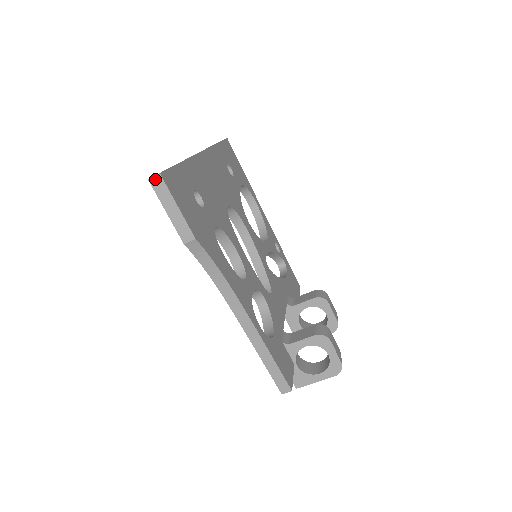
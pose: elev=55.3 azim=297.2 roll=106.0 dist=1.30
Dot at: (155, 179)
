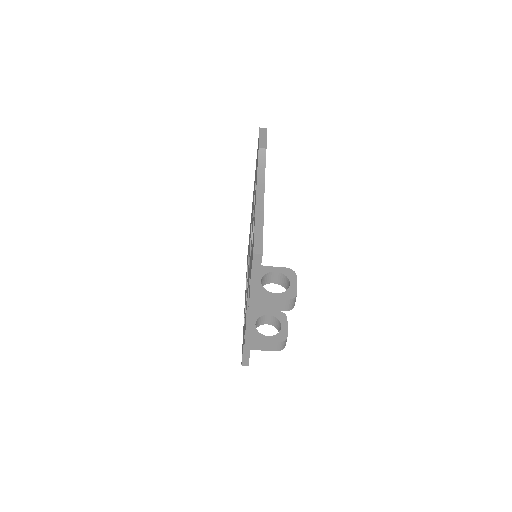
Dot at: (263, 129)
